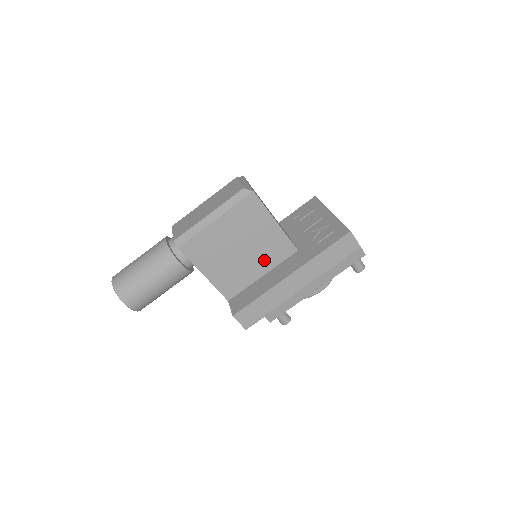
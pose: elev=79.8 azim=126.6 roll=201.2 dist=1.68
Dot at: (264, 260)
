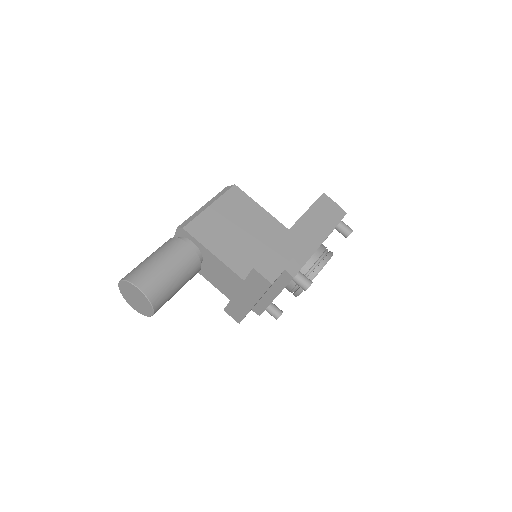
Dot at: (264, 239)
